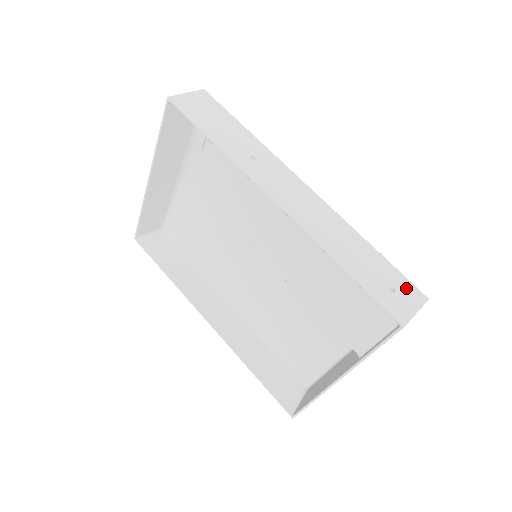
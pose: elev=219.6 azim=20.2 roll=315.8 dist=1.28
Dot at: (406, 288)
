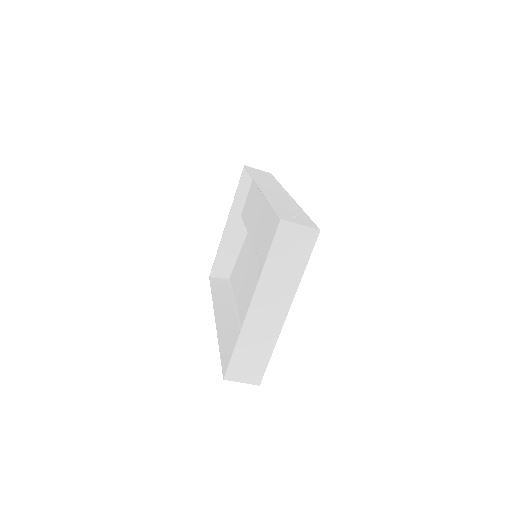
Dot at: (307, 222)
